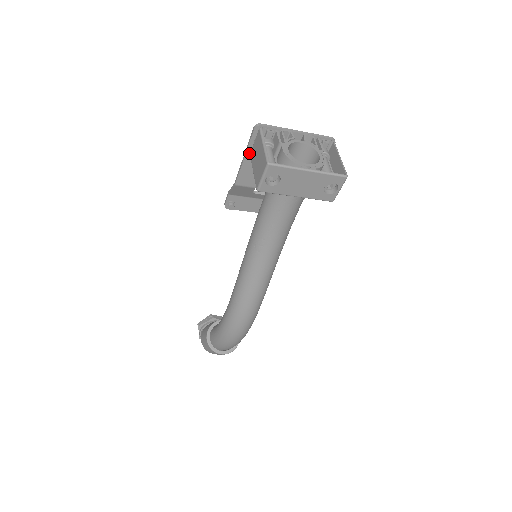
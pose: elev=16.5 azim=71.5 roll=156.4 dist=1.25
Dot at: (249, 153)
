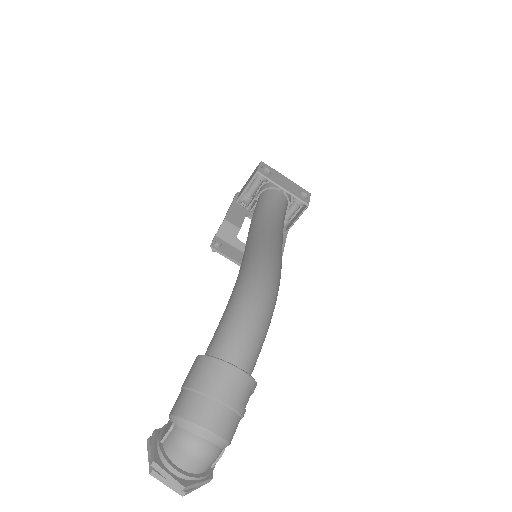
Dot at: (234, 204)
